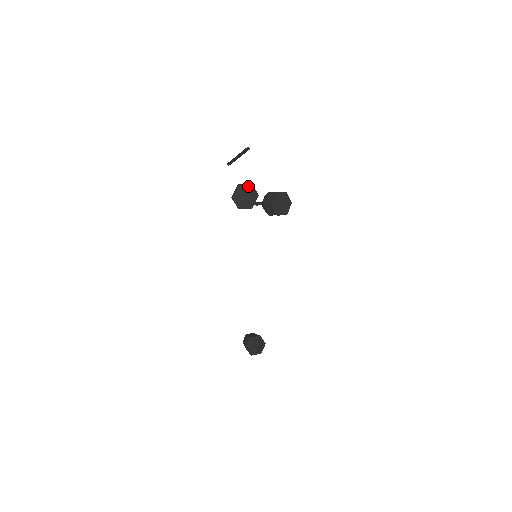
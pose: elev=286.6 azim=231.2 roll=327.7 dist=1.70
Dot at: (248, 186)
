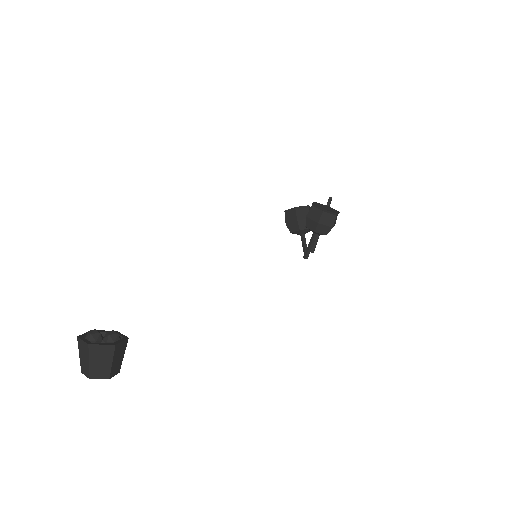
Dot at: occluded
